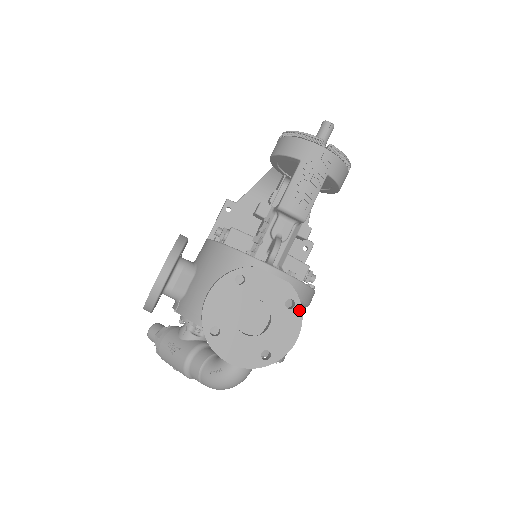
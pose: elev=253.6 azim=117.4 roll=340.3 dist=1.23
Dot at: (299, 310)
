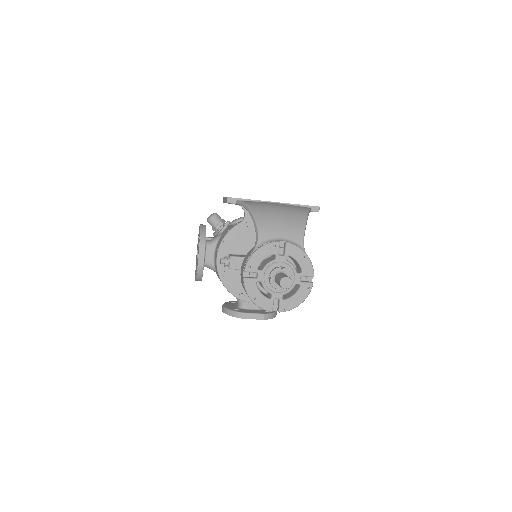
Dot at: occluded
